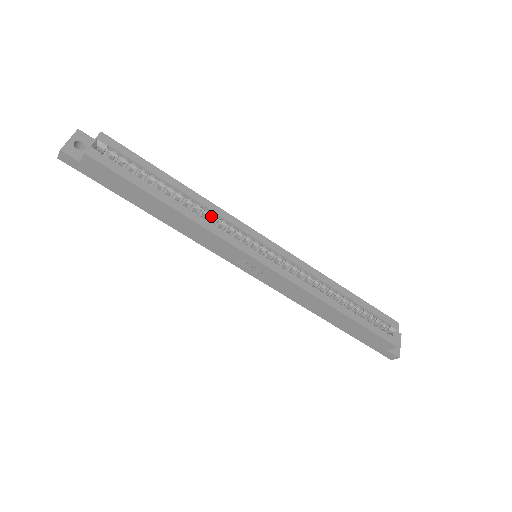
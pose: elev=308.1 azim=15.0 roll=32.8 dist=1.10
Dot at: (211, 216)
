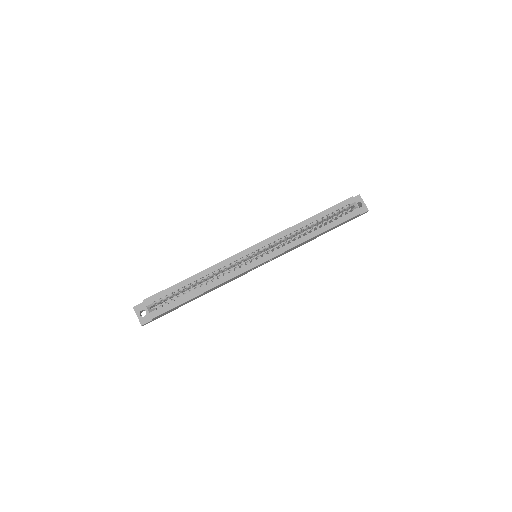
Dot at: (220, 271)
